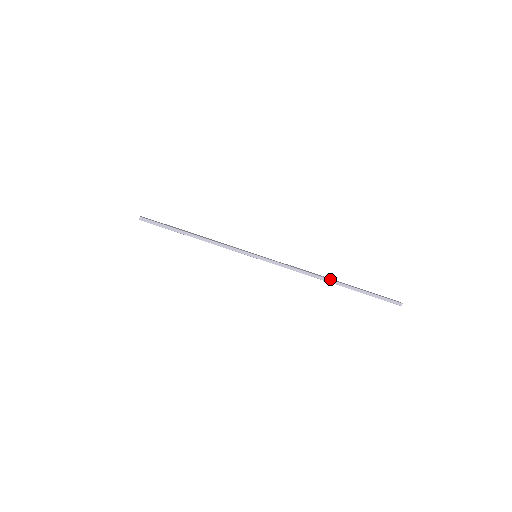
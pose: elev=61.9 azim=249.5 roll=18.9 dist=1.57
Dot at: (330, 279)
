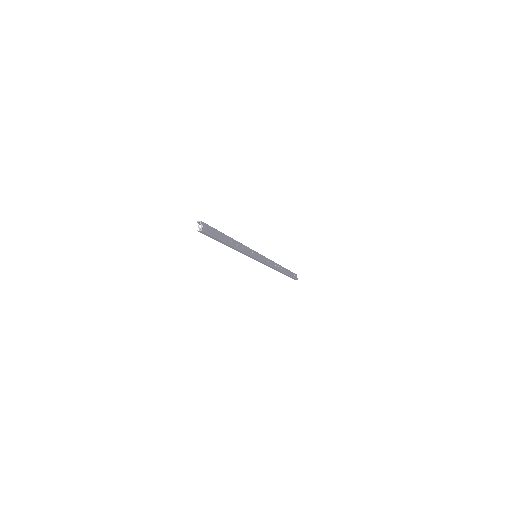
Dot at: (281, 270)
